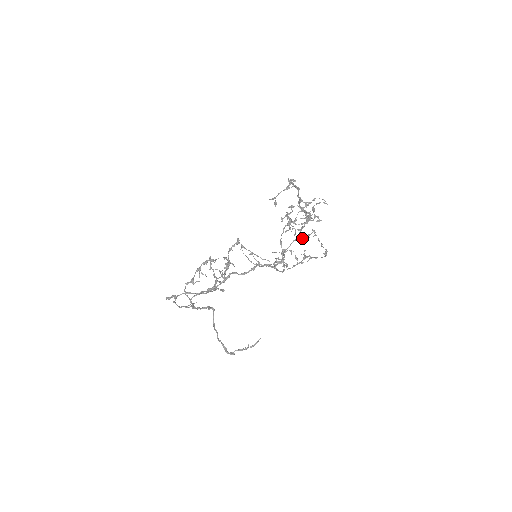
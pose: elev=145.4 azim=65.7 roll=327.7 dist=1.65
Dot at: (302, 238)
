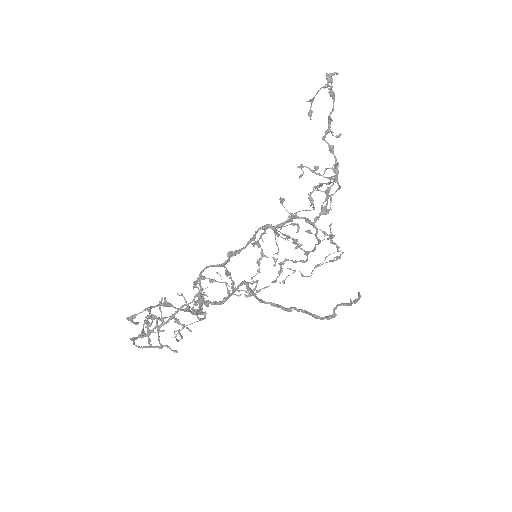
Dot at: occluded
